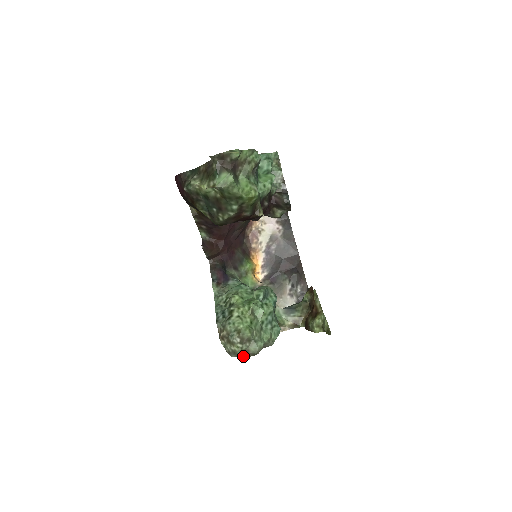
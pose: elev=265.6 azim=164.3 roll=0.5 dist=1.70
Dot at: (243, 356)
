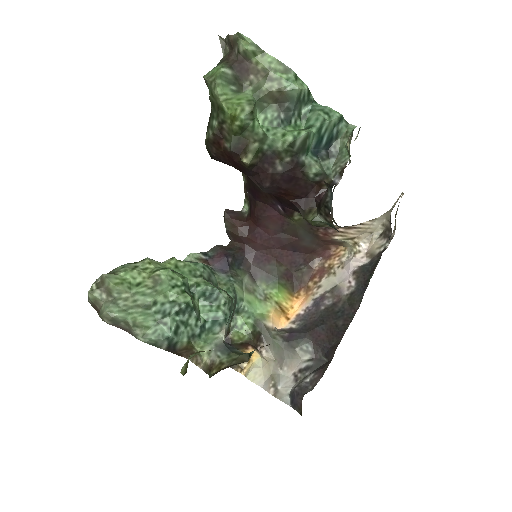
Dot at: (99, 313)
